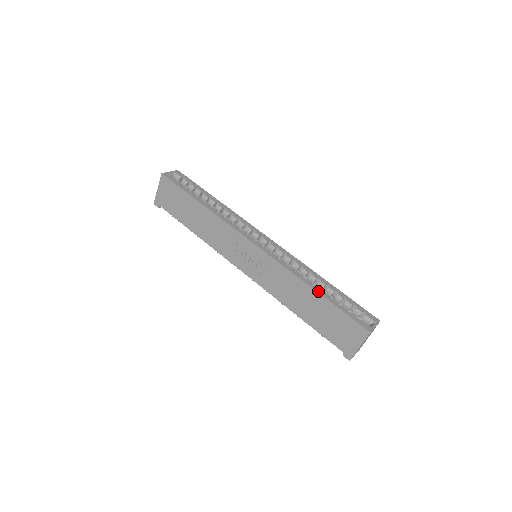
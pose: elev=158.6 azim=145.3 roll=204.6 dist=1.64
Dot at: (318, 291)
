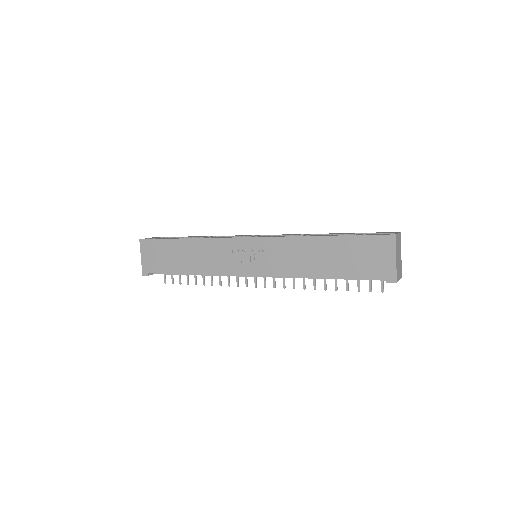
Dot at: (326, 235)
